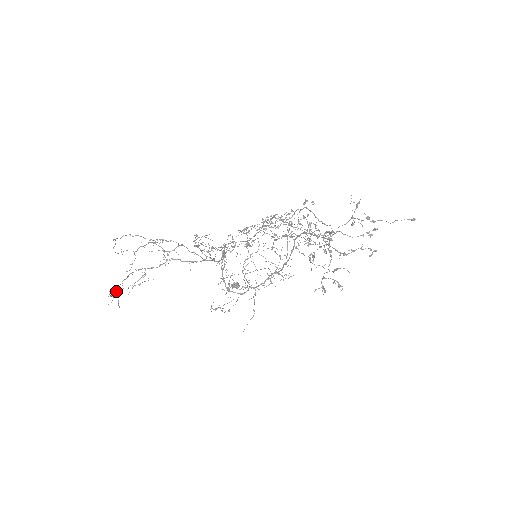
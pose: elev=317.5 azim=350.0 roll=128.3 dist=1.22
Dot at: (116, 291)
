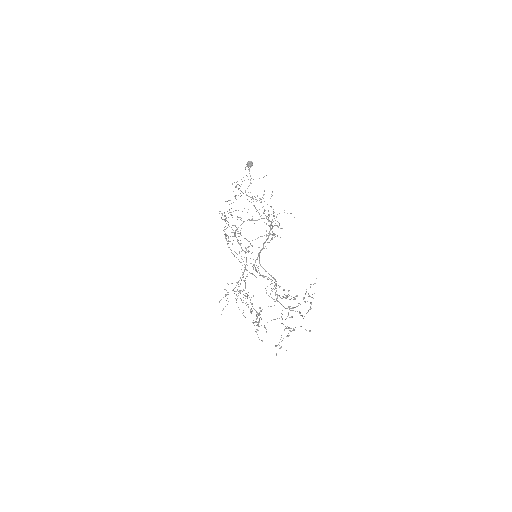
Dot at: occluded
